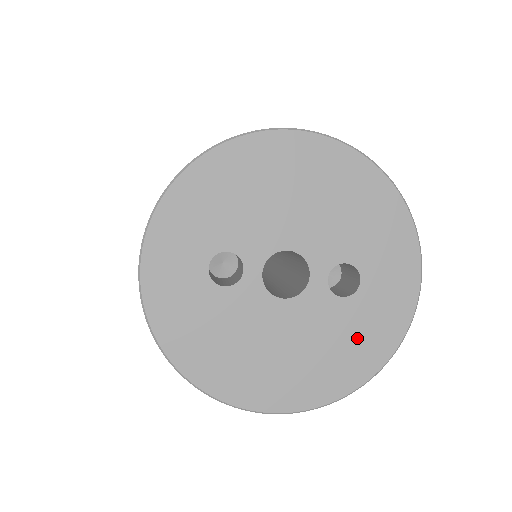
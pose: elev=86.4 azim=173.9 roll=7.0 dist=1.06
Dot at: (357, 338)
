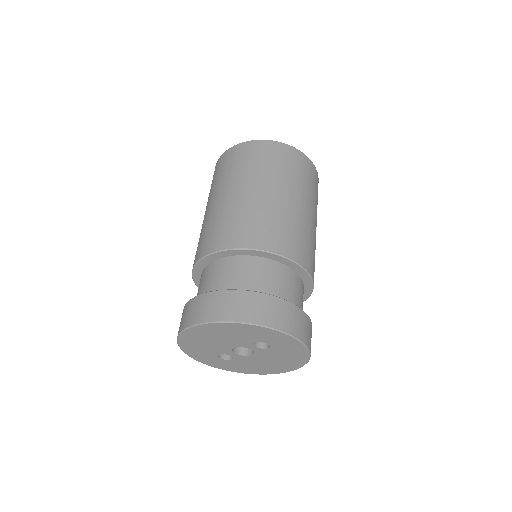
Dot at: (289, 353)
